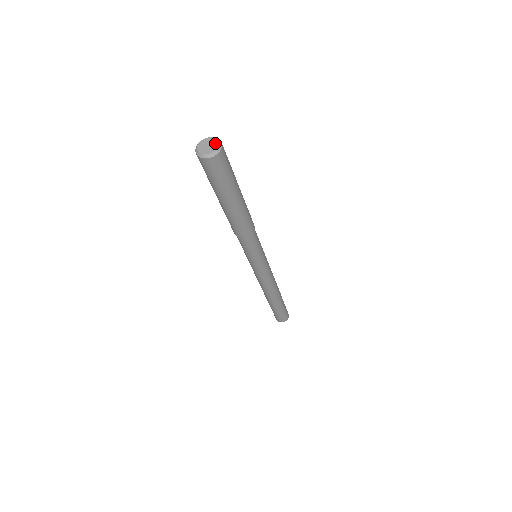
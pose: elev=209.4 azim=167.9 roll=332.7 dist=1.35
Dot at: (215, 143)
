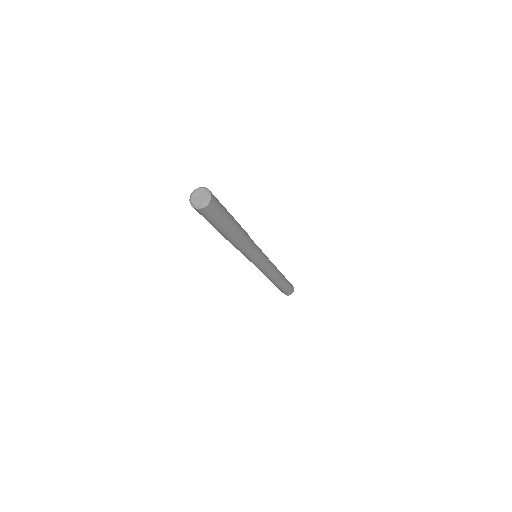
Dot at: (204, 192)
